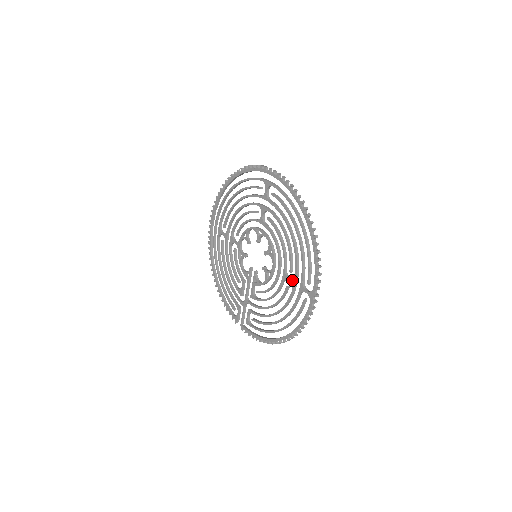
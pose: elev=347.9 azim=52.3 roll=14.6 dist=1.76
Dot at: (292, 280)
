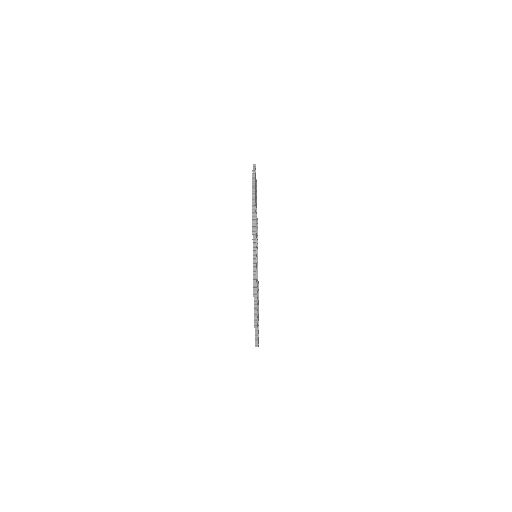
Dot at: occluded
